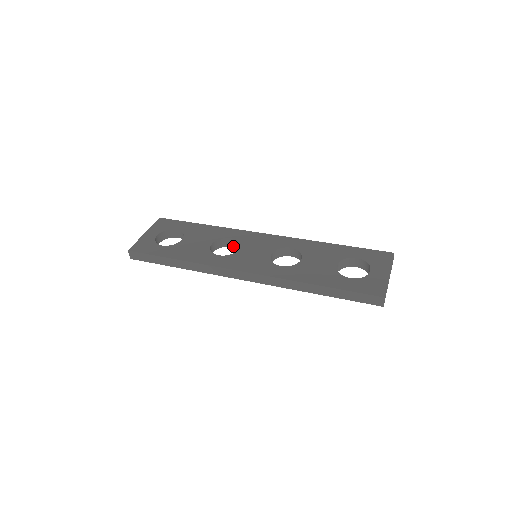
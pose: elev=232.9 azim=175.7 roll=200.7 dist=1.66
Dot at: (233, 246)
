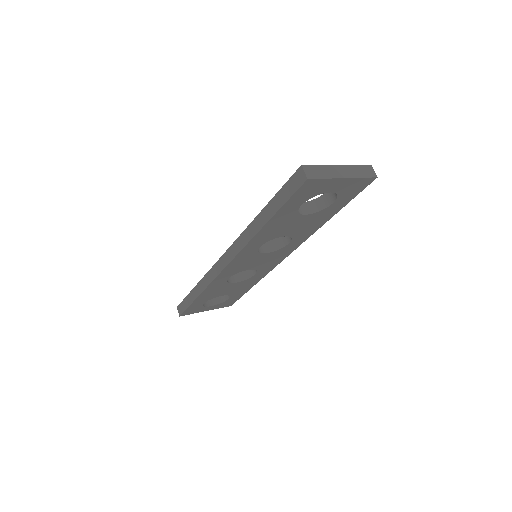
Dot at: (256, 273)
